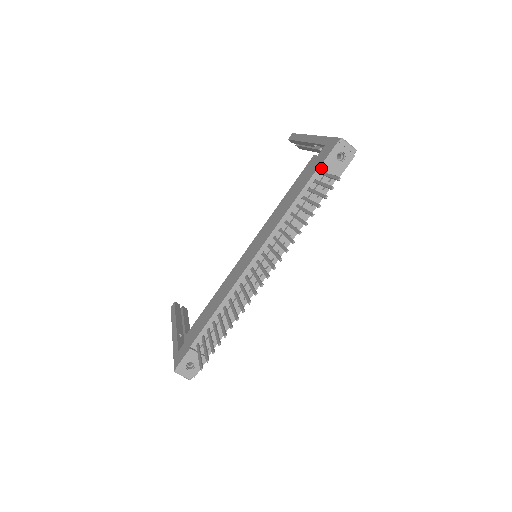
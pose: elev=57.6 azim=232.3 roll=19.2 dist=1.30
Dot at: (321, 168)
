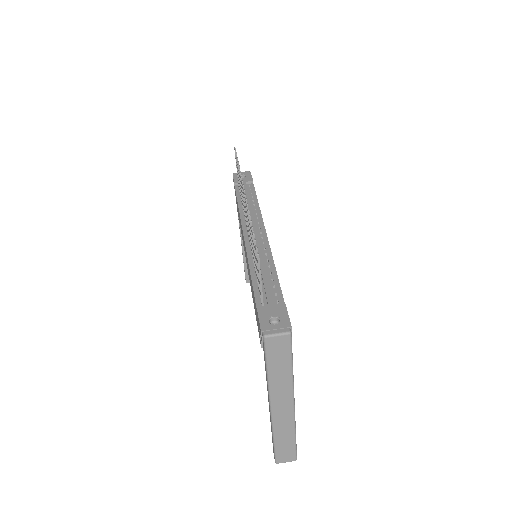
Dot at: (237, 186)
